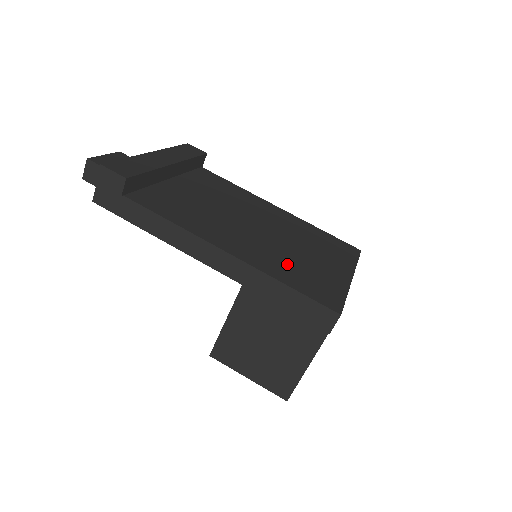
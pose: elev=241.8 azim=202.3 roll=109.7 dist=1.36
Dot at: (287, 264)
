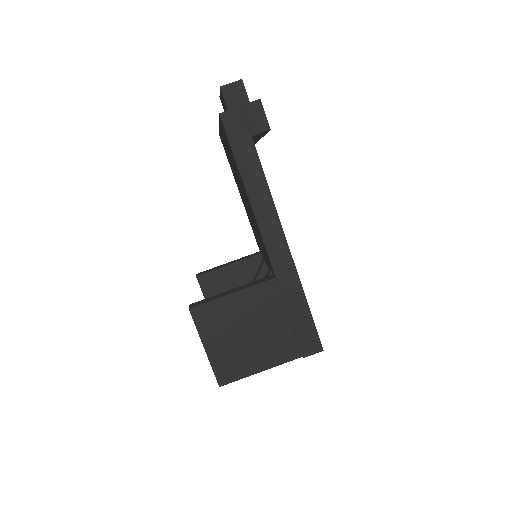
Dot at: occluded
